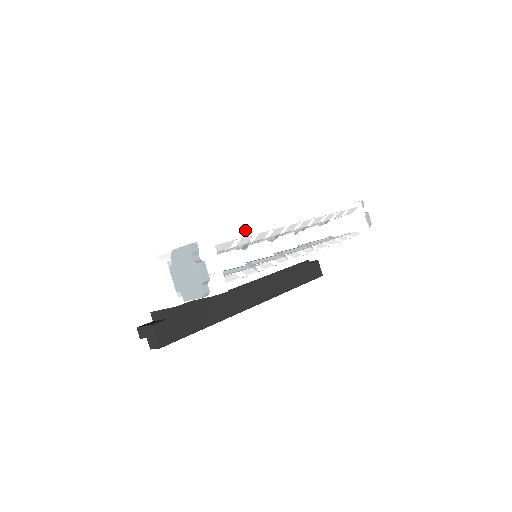
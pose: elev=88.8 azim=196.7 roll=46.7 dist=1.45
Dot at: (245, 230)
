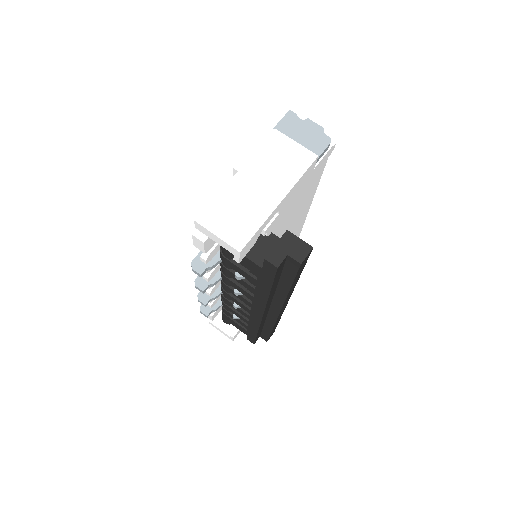
Dot at: occluded
